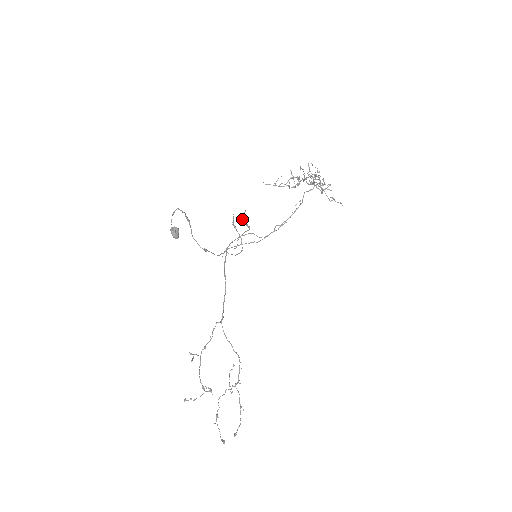
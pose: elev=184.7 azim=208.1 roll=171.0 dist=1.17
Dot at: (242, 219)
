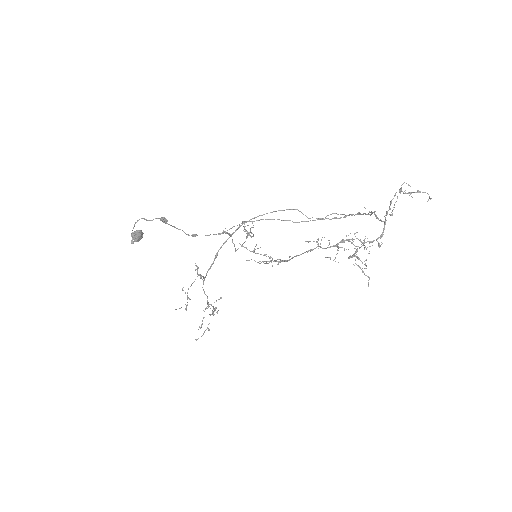
Dot at: (244, 228)
